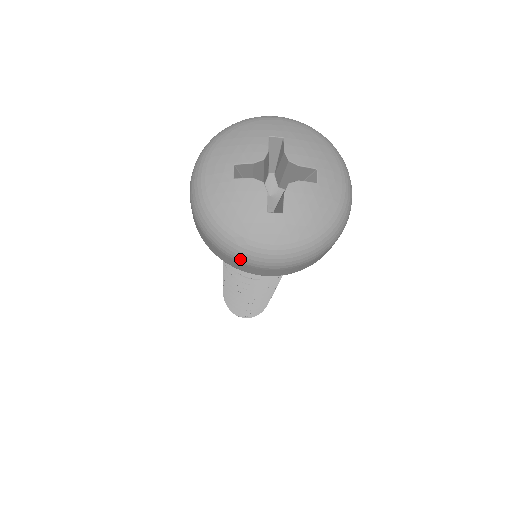
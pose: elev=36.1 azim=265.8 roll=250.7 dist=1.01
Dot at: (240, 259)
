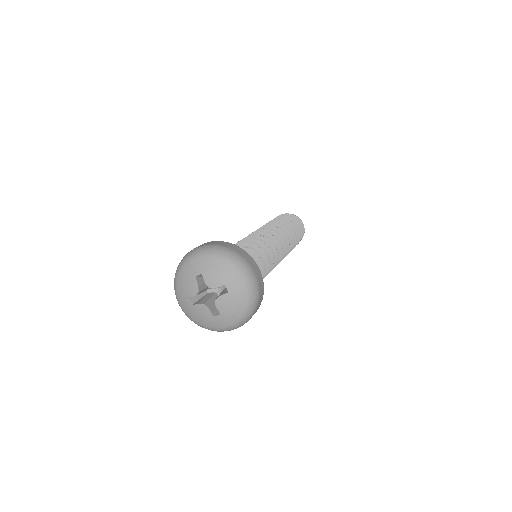
Dot at: (218, 331)
